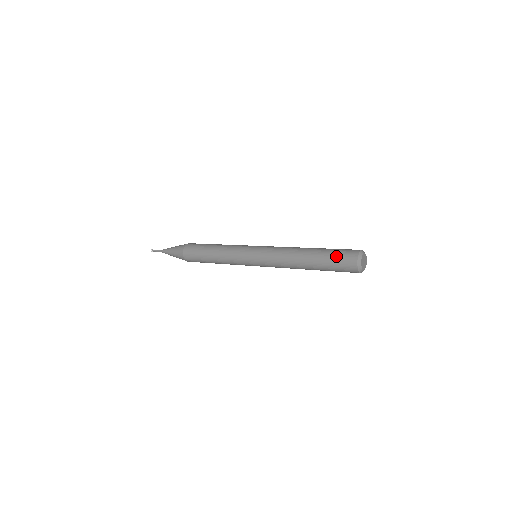
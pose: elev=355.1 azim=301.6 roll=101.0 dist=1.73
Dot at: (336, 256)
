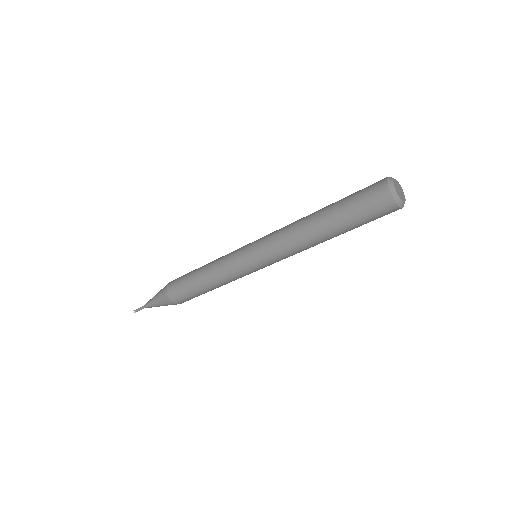
Dot at: occluded
